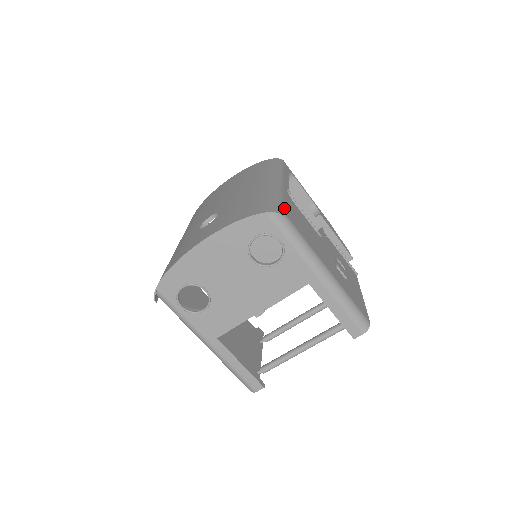
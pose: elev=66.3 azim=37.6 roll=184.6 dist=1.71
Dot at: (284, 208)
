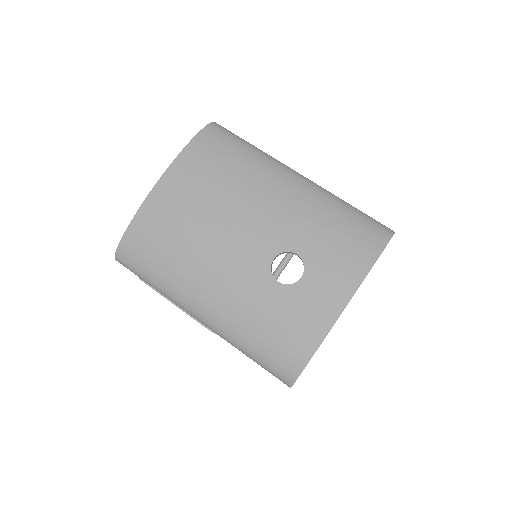
Dot at: occluded
